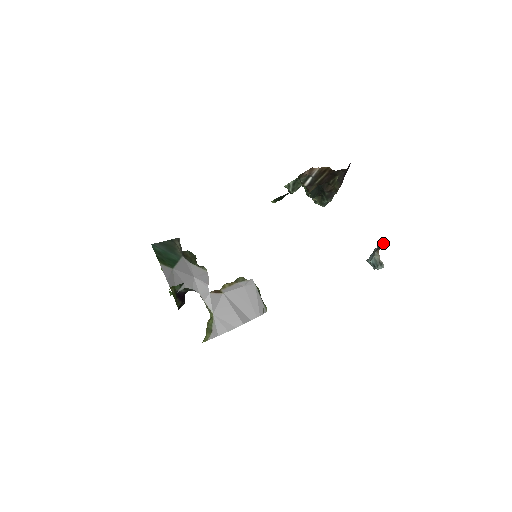
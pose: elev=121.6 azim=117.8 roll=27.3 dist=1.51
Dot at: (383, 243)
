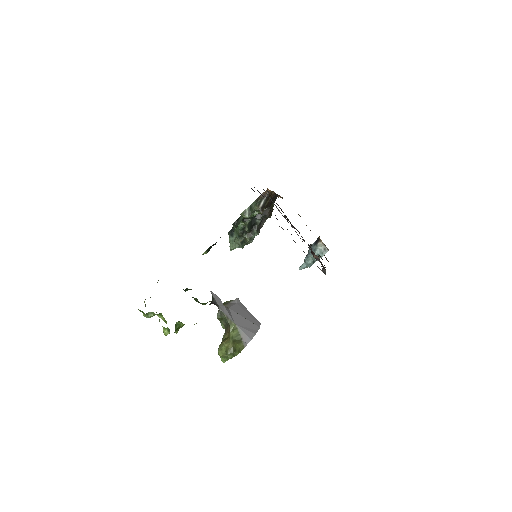
Dot at: (316, 241)
